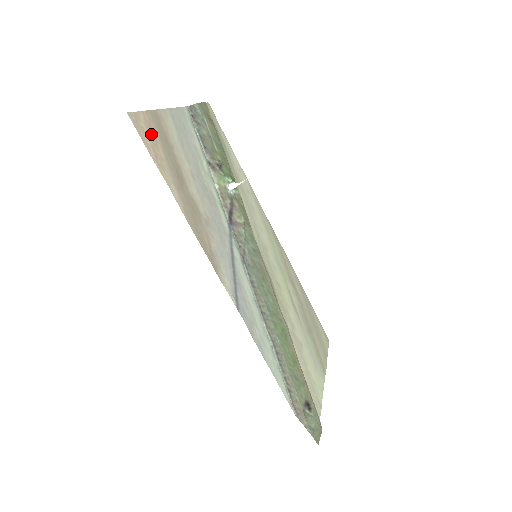
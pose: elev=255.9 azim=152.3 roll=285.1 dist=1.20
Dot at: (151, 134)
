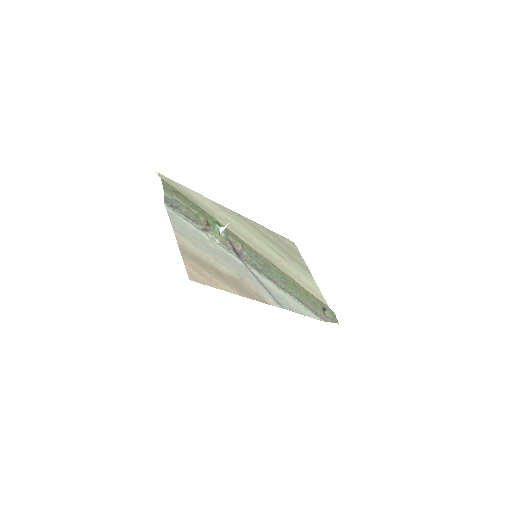
Dot at: (197, 271)
